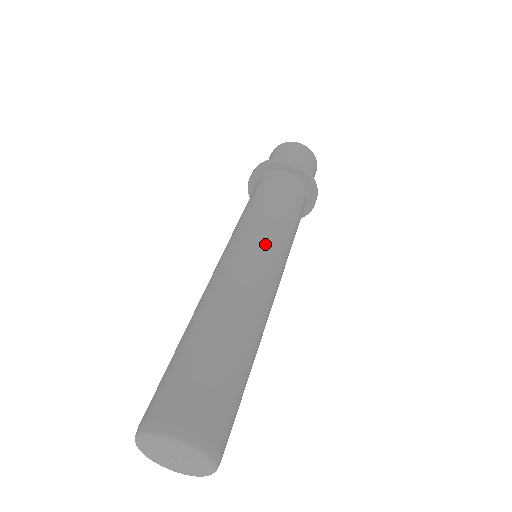
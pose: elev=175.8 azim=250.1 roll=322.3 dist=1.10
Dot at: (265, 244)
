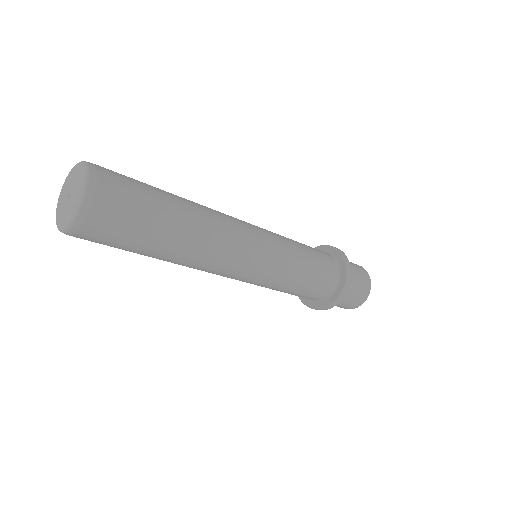
Dot at: occluded
